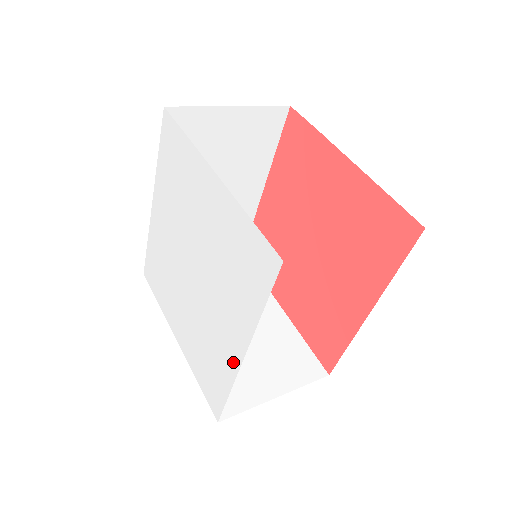
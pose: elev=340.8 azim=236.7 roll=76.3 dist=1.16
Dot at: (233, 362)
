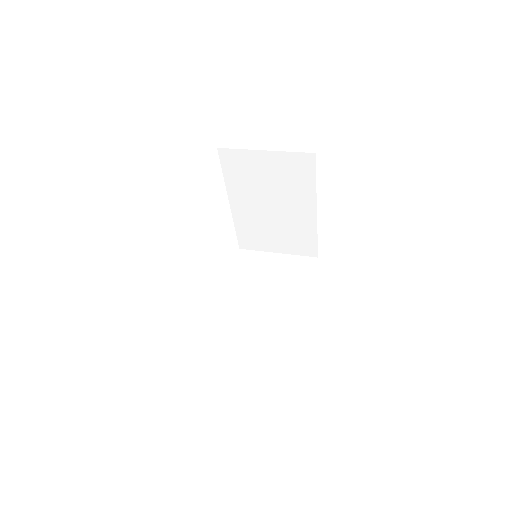
Dot at: occluded
